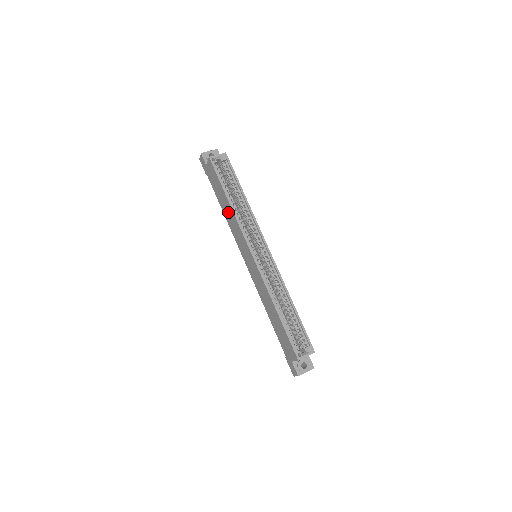
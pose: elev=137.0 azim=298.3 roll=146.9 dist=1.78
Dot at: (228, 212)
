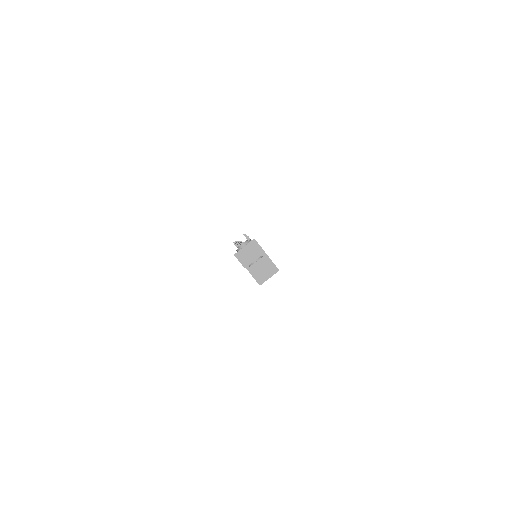
Dot at: occluded
